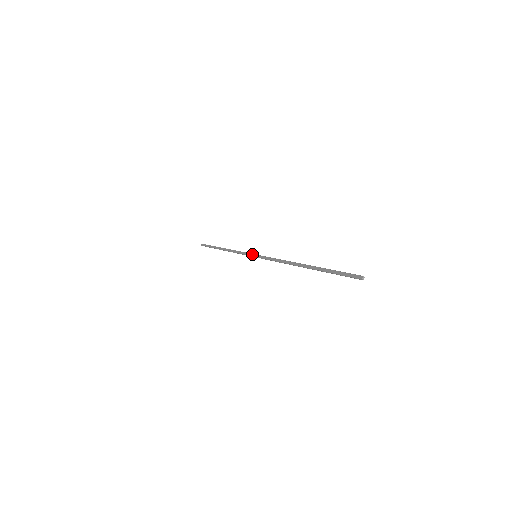
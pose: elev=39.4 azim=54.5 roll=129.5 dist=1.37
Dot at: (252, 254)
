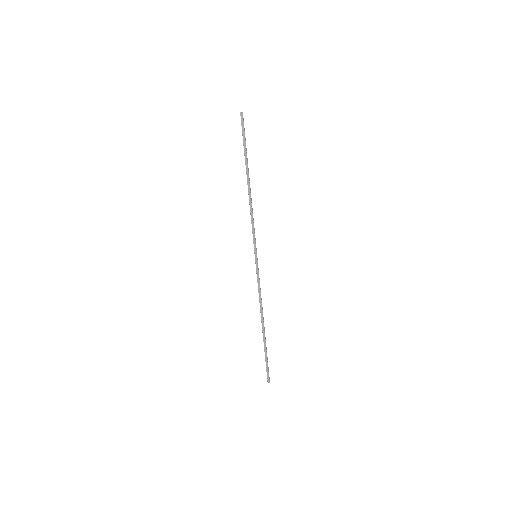
Dot at: (256, 250)
